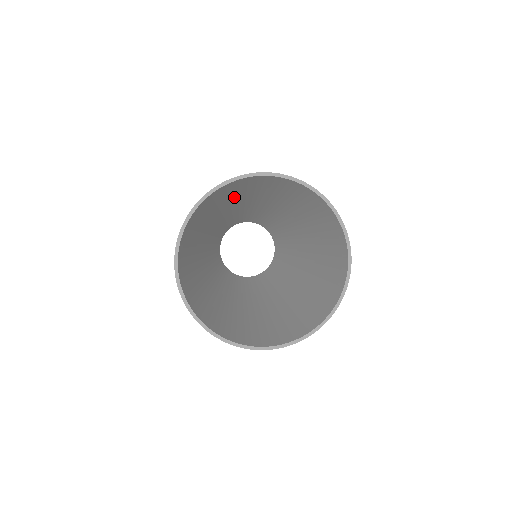
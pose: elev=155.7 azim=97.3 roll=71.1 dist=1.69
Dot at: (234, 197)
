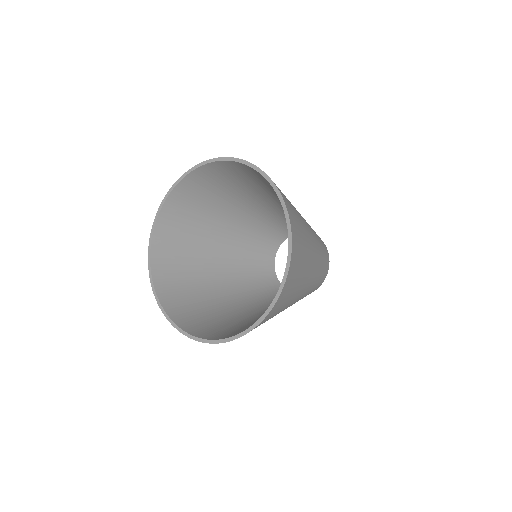
Dot at: (213, 205)
